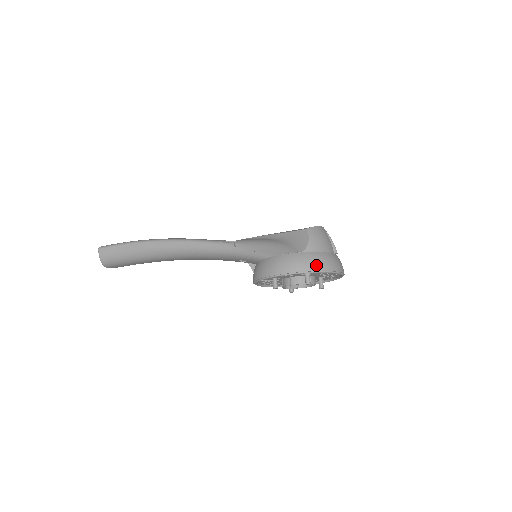
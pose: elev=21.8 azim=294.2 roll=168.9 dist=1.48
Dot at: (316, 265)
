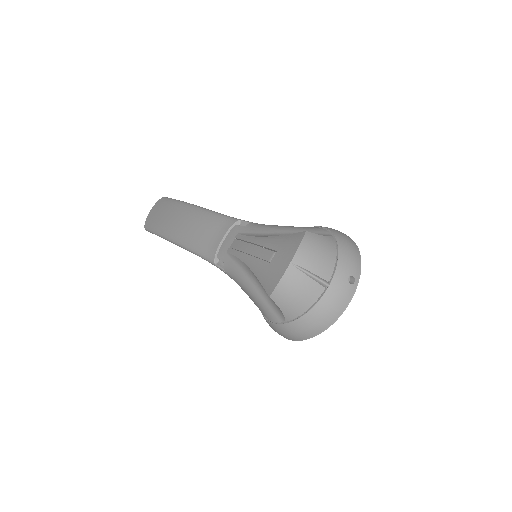
Dot at: (307, 334)
